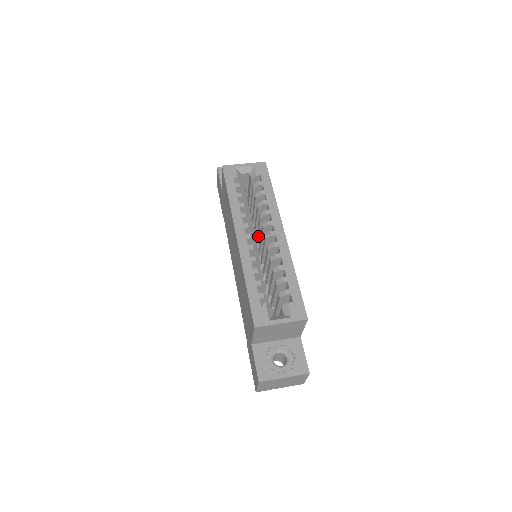
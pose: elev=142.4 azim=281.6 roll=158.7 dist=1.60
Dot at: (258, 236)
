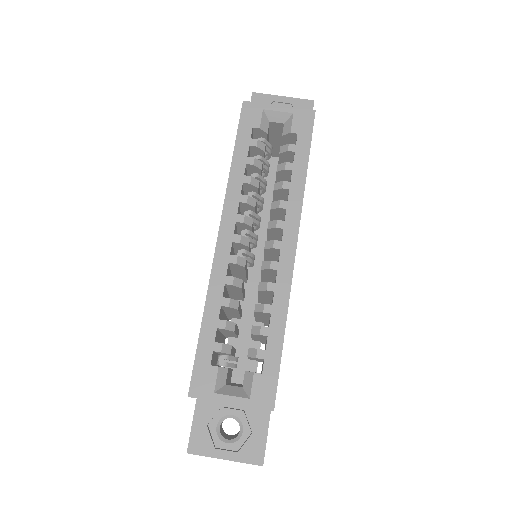
Dot at: occluded
